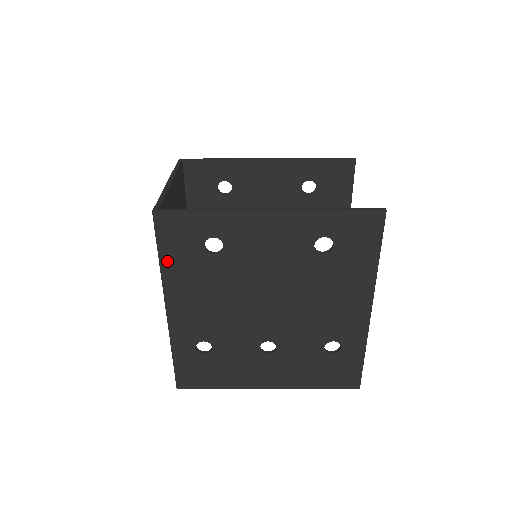
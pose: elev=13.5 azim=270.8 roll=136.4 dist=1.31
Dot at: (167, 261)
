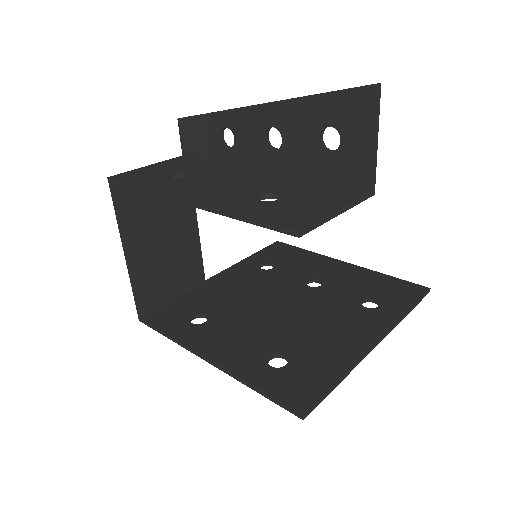
Dot at: occluded
